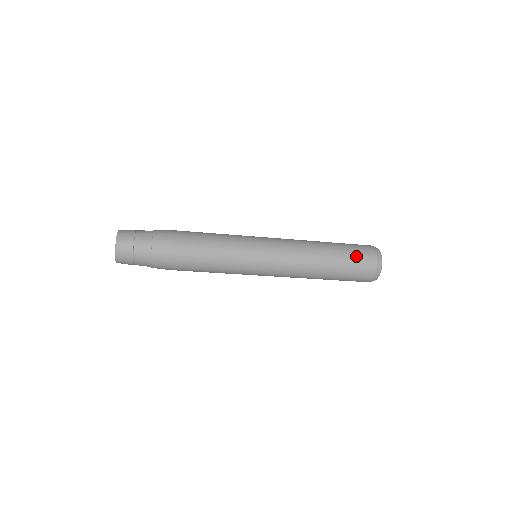
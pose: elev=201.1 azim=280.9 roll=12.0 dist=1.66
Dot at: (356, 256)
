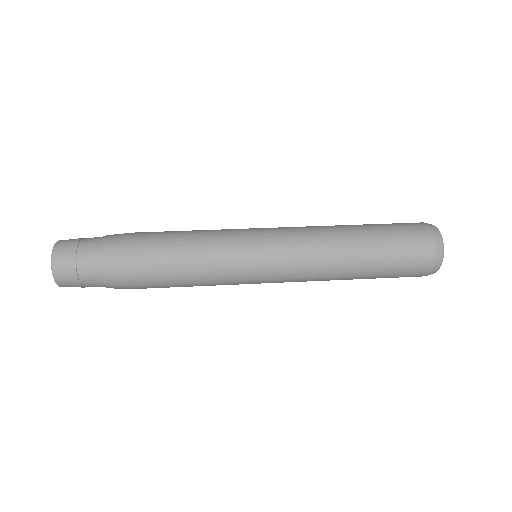
Dot at: (403, 264)
